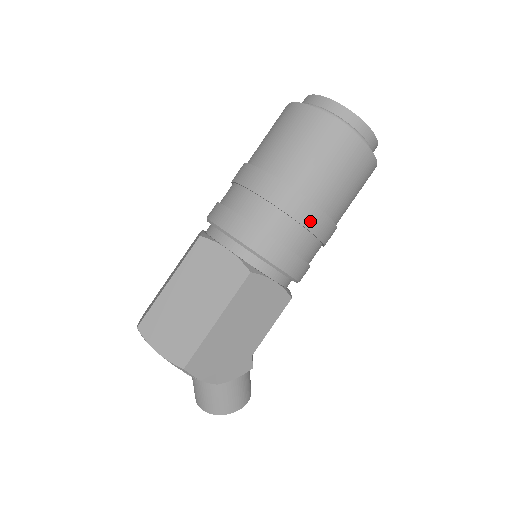
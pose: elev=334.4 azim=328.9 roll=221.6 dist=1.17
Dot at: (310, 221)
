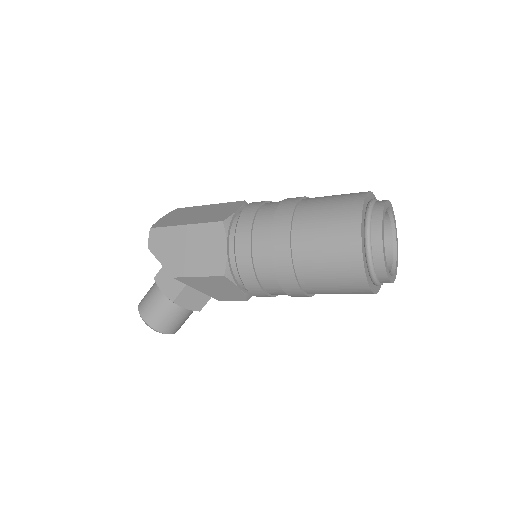
Dot at: (278, 236)
